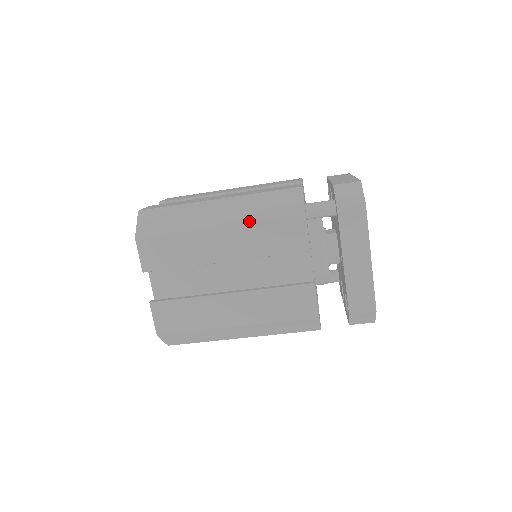
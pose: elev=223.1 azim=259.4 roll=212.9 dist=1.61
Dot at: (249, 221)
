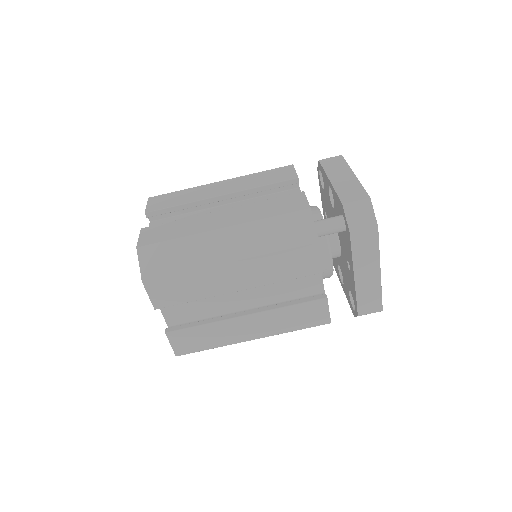
Dot at: (262, 254)
